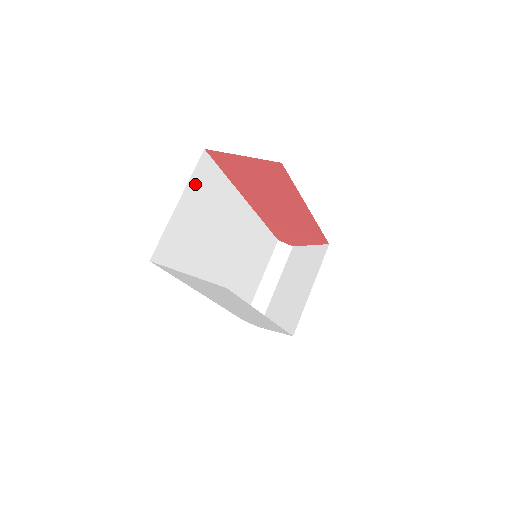
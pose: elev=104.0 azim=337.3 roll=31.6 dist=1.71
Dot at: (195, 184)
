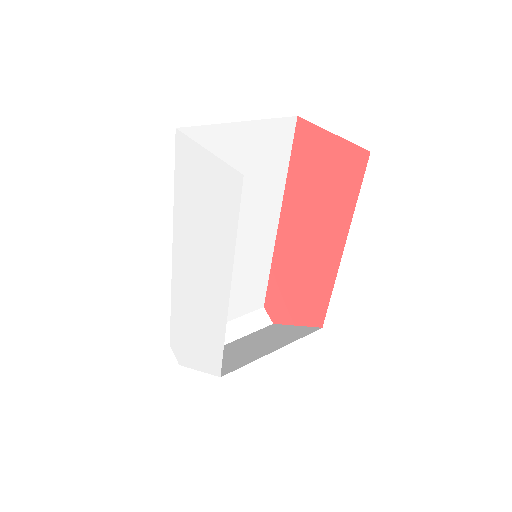
Dot at: (266, 131)
